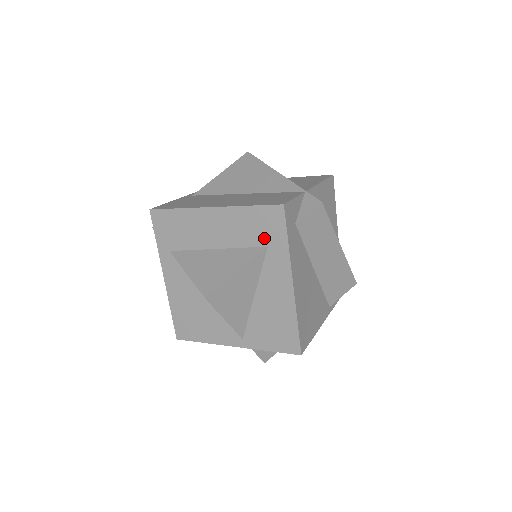
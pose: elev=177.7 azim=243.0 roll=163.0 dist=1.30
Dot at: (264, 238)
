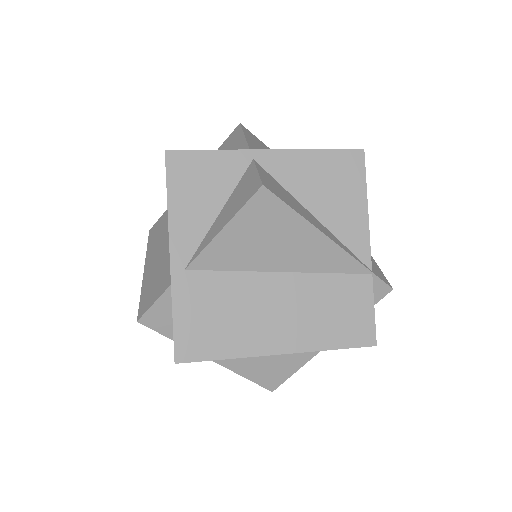
Dot at: occluded
